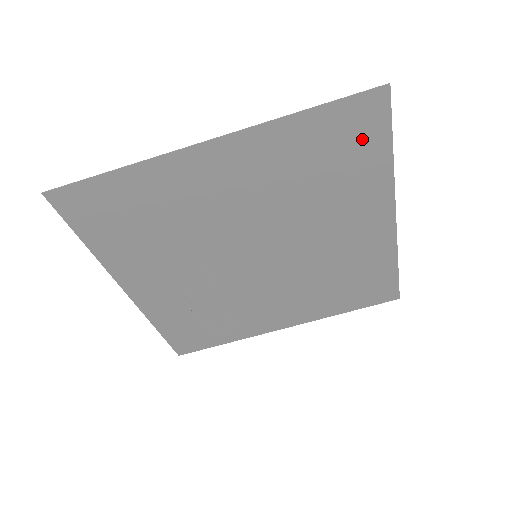
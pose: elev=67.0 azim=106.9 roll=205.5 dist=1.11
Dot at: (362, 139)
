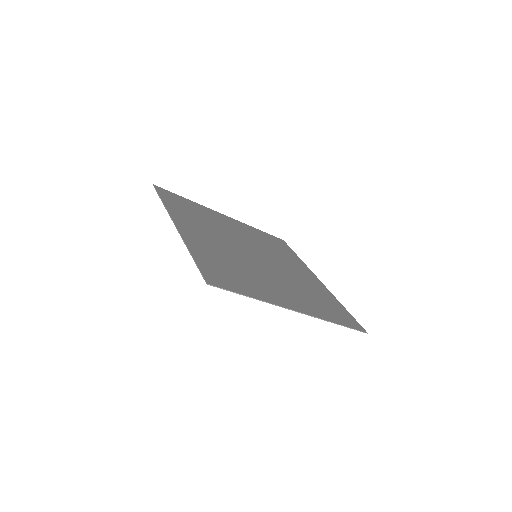
Dot at: (342, 313)
